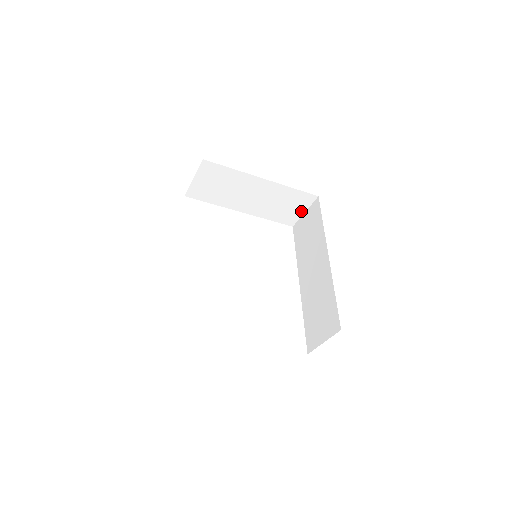
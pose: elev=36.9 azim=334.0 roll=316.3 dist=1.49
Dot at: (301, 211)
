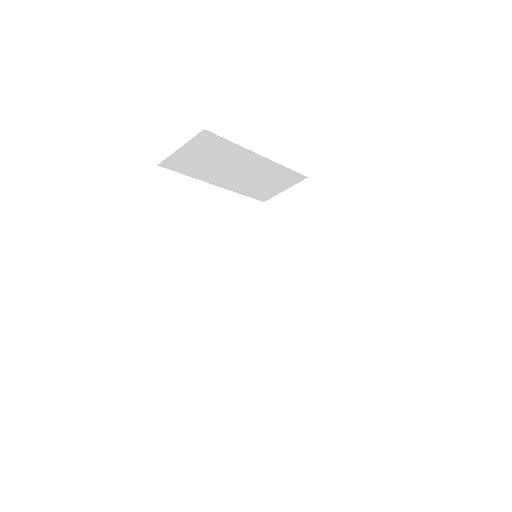
Dot at: (282, 189)
